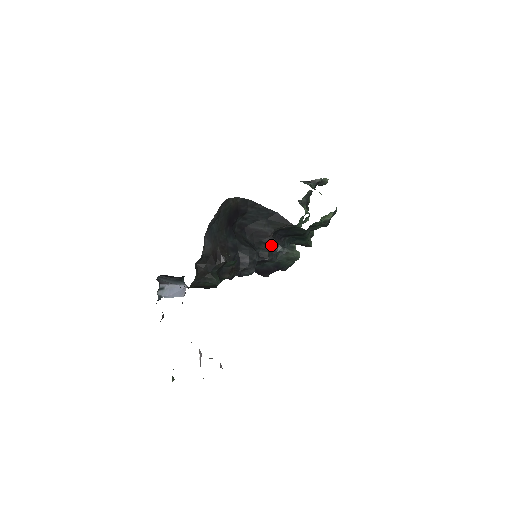
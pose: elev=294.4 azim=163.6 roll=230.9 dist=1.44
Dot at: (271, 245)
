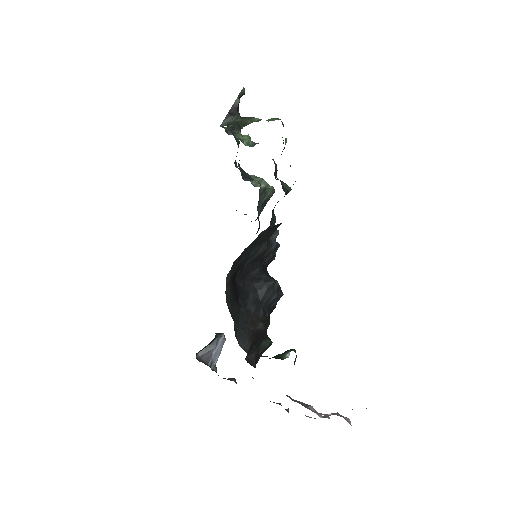
Dot at: occluded
